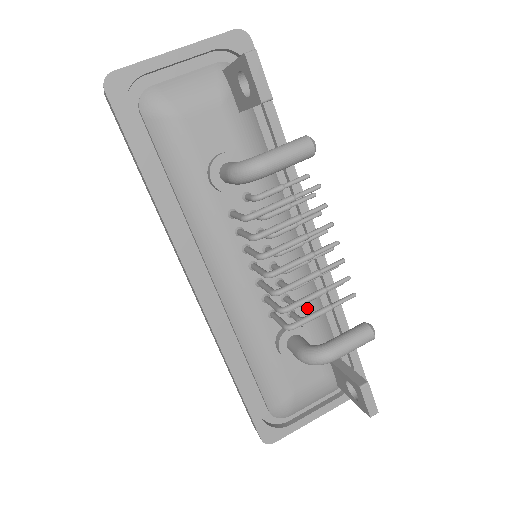
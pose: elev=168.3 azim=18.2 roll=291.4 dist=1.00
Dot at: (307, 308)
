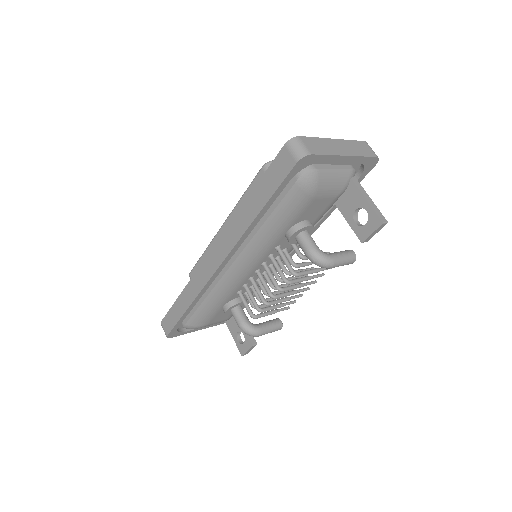
Dot at: occluded
